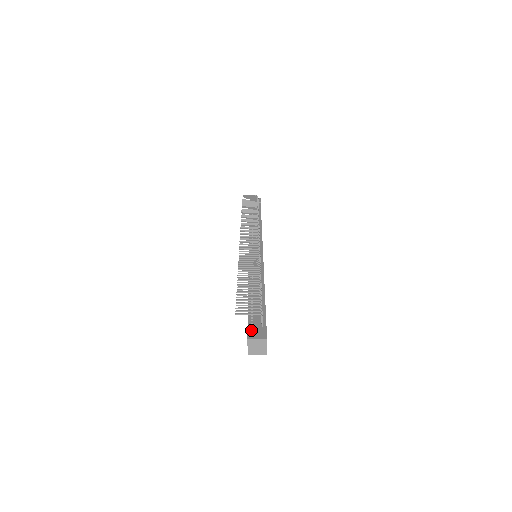
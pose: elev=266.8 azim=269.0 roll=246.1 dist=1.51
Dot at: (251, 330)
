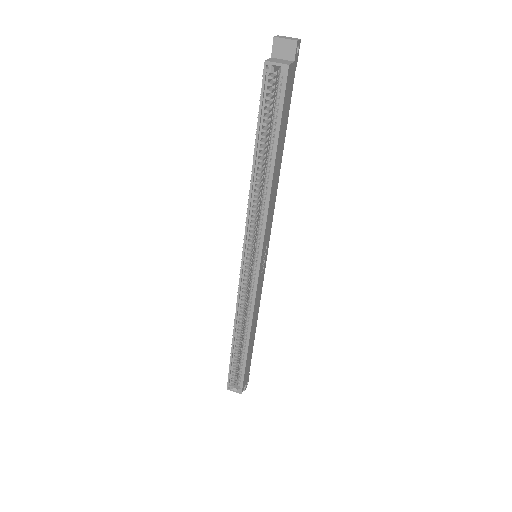
Dot at: occluded
